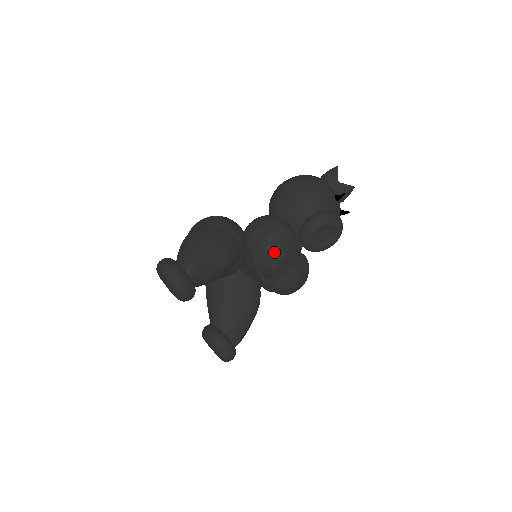
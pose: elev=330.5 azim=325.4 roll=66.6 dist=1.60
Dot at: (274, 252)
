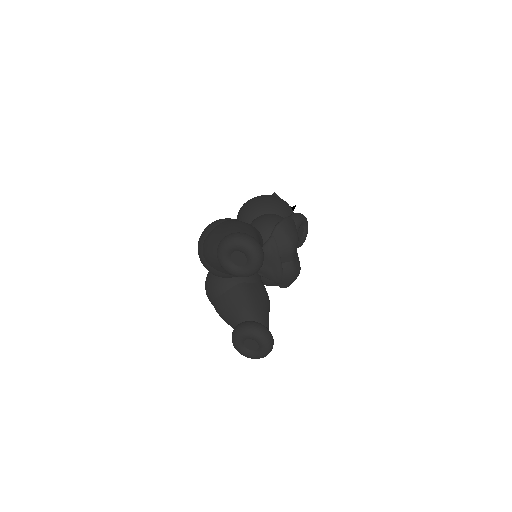
Dot at: (293, 233)
